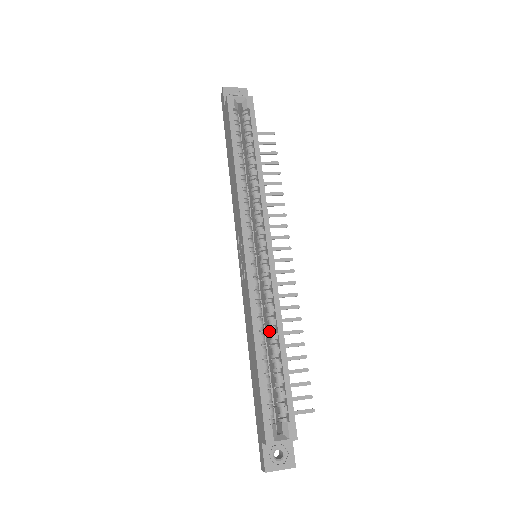
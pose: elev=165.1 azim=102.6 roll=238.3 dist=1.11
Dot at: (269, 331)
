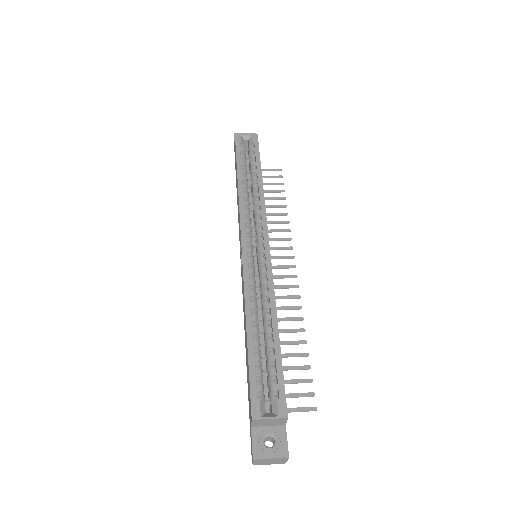
Dot at: (263, 315)
